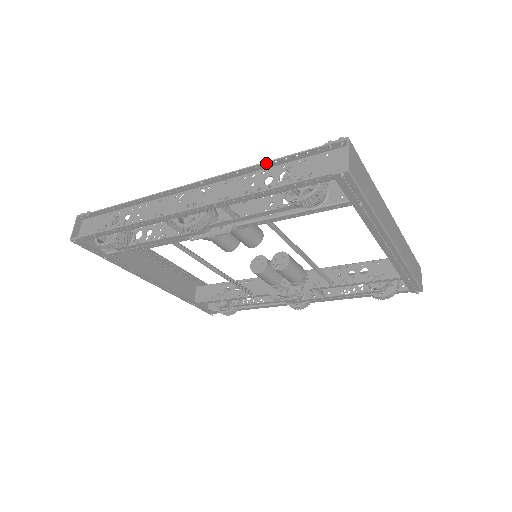
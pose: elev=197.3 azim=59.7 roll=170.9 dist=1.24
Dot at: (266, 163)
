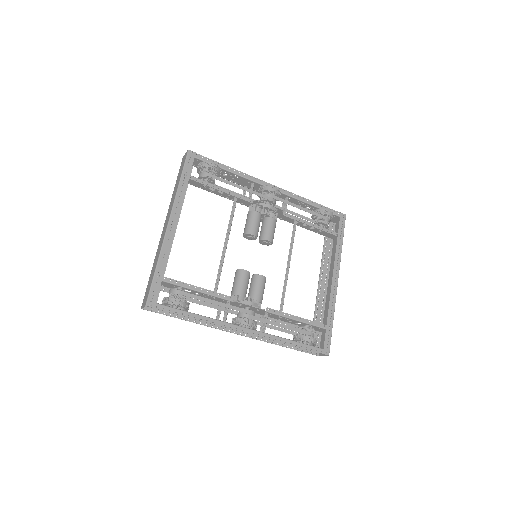
Dot at: occluded
